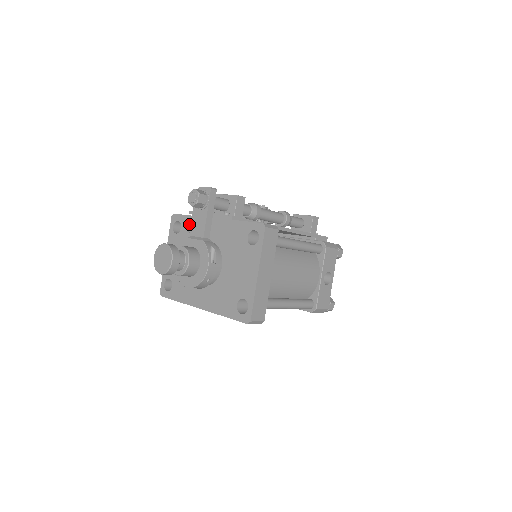
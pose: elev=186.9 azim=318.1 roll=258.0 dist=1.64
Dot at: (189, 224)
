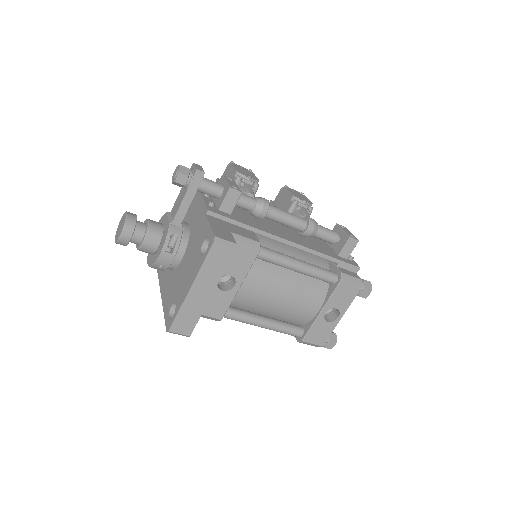
Dot at: occluded
